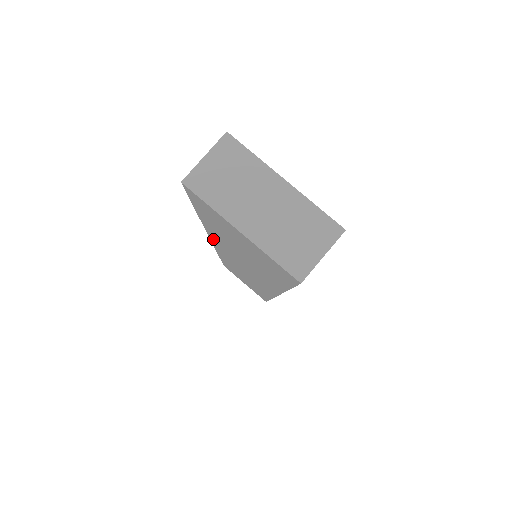
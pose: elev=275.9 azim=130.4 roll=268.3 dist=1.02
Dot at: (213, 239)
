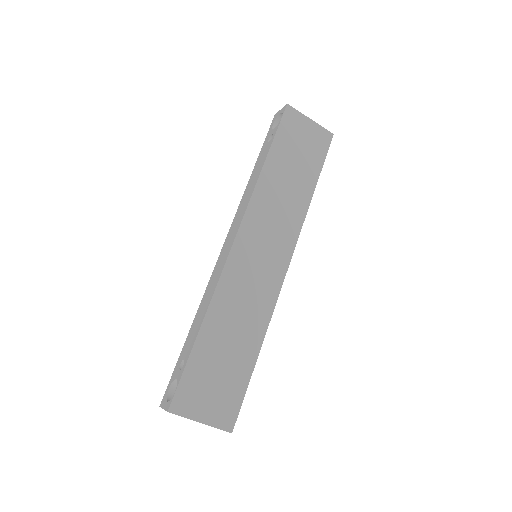
Dot at: occluded
